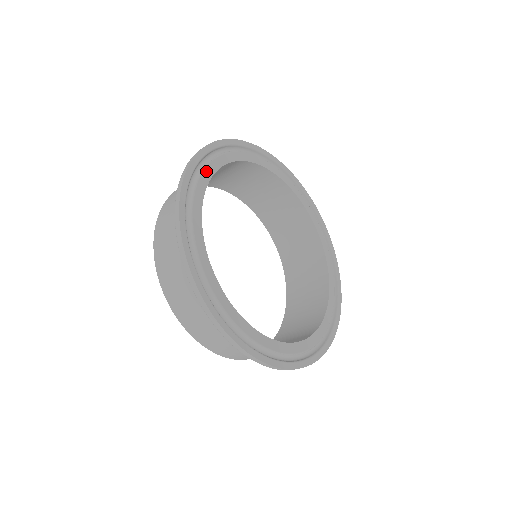
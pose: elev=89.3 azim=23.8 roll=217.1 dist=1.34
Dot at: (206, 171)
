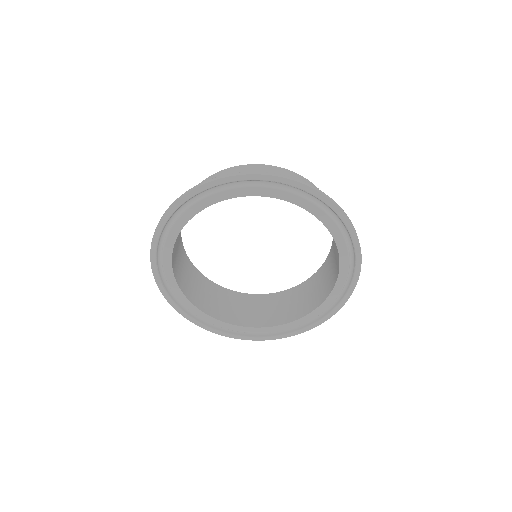
Dot at: (168, 240)
